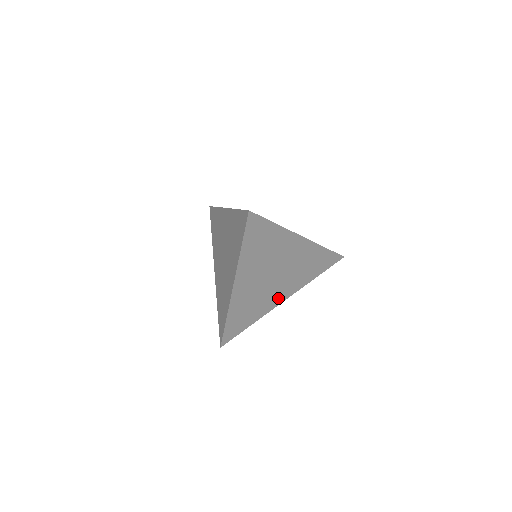
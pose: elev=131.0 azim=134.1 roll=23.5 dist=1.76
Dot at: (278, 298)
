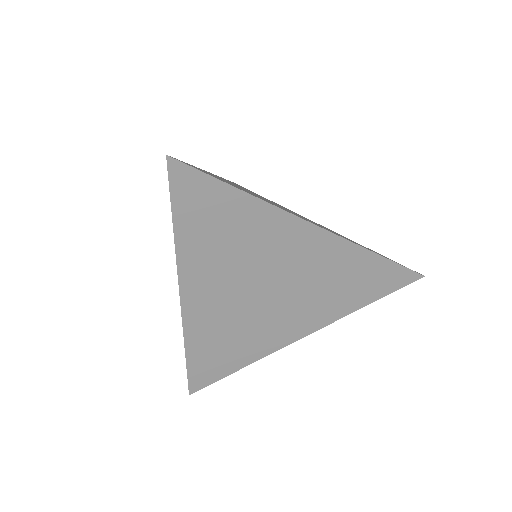
Dot at: (287, 332)
